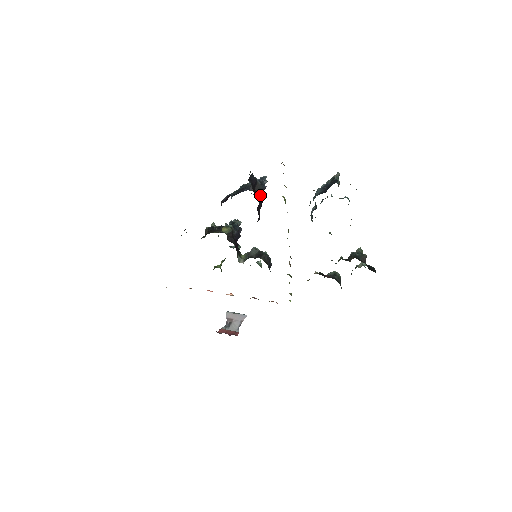
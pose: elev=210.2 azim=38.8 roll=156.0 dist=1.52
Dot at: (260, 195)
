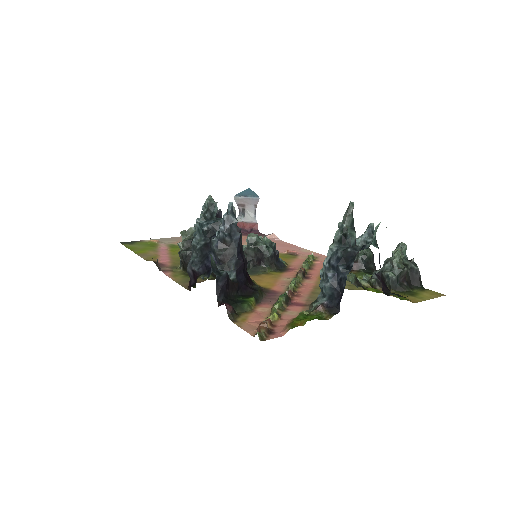
Dot at: (238, 268)
